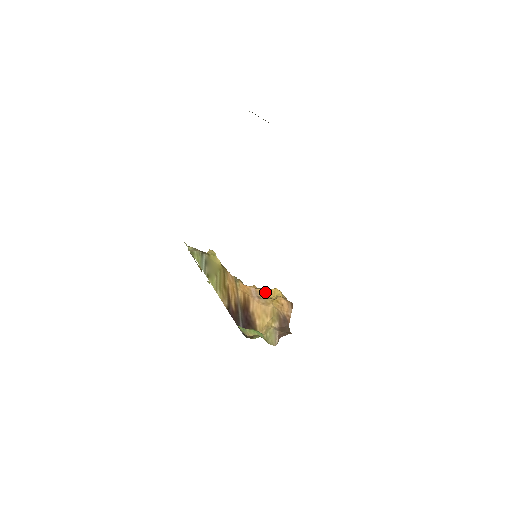
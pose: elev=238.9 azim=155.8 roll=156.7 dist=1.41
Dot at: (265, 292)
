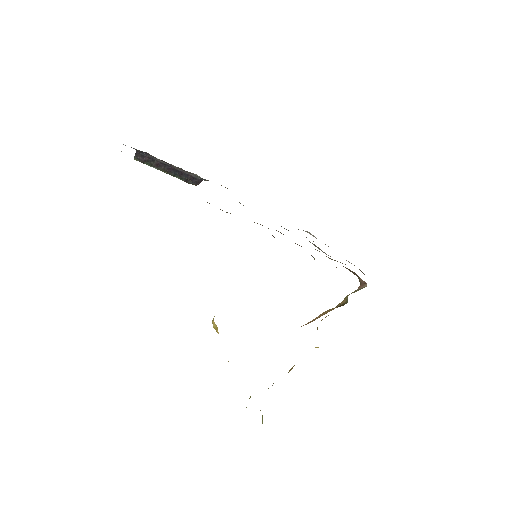
Dot at: occluded
